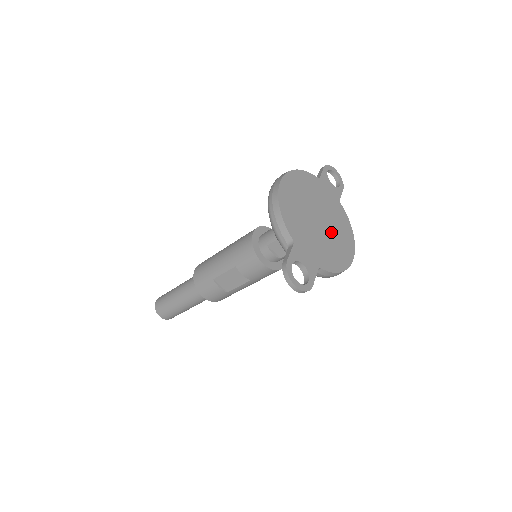
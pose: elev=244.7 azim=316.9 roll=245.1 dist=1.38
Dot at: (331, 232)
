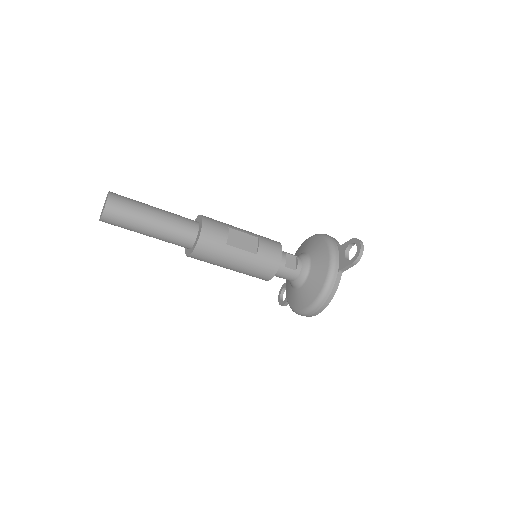
Dot at: occluded
